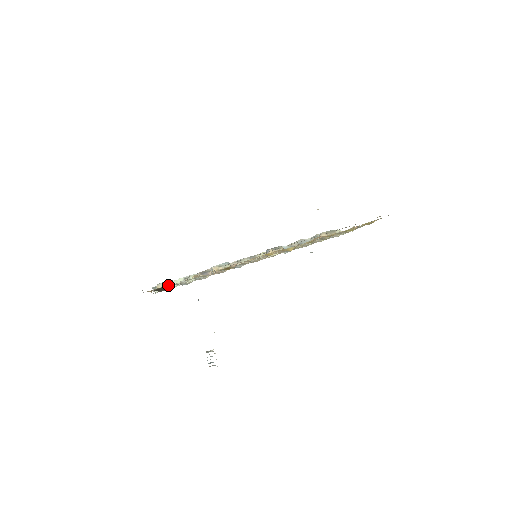
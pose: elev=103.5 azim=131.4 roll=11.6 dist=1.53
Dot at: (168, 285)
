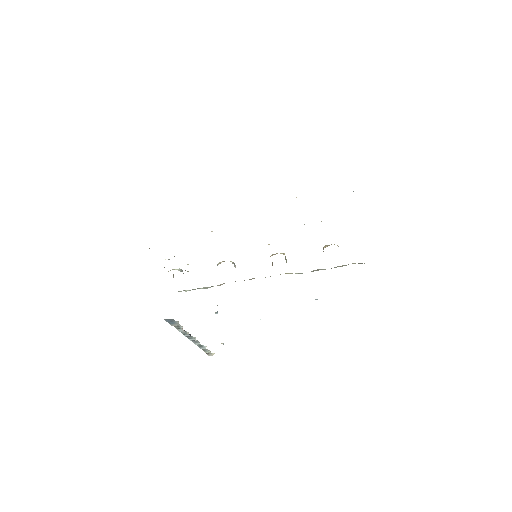
Dot at: occluded
